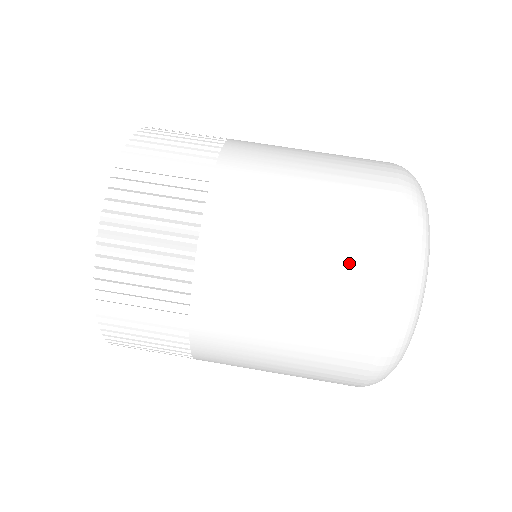
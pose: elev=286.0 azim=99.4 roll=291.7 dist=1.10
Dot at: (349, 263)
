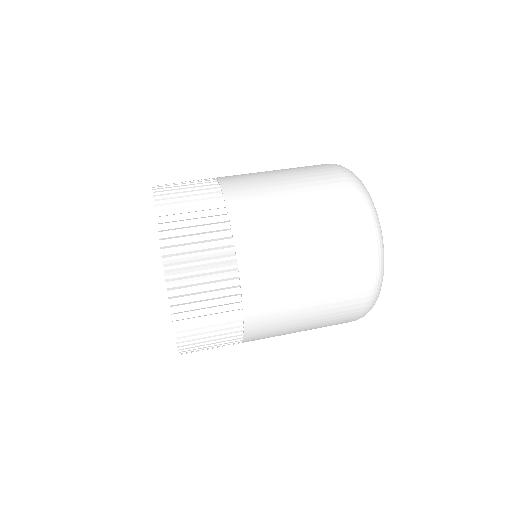
Dot at: occluded
